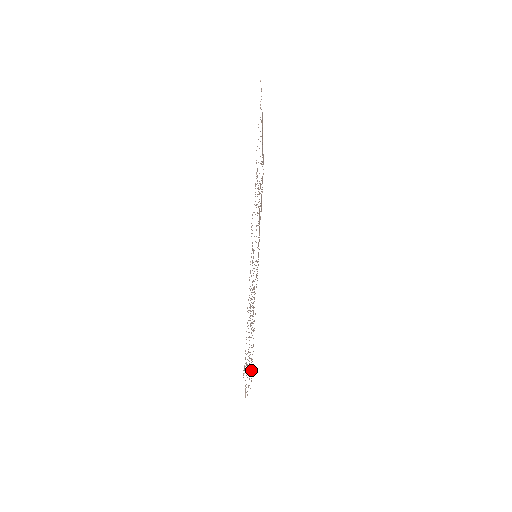
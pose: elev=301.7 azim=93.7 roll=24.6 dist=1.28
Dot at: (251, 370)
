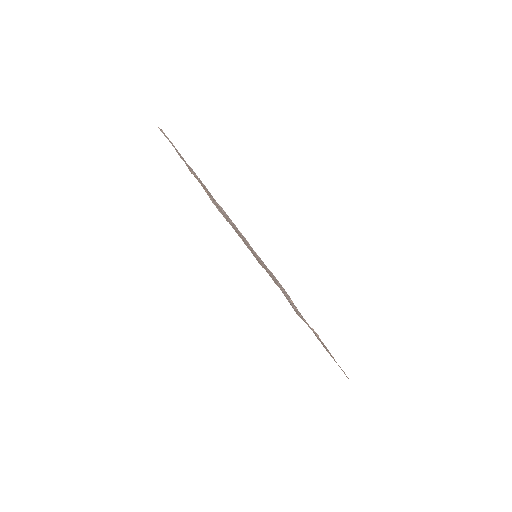
Dot at: occluded
